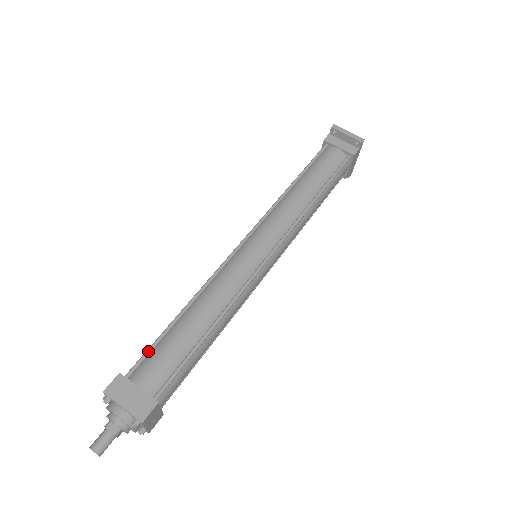
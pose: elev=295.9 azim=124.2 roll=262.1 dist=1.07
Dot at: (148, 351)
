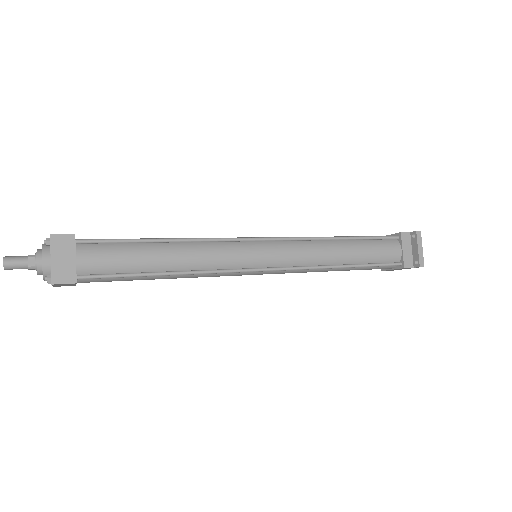
Dot at: (110, 241)
